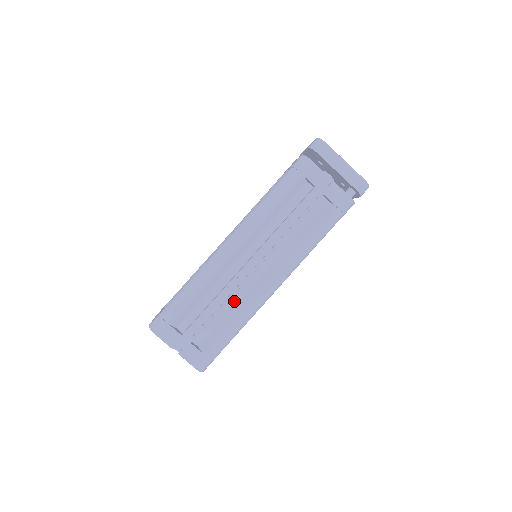
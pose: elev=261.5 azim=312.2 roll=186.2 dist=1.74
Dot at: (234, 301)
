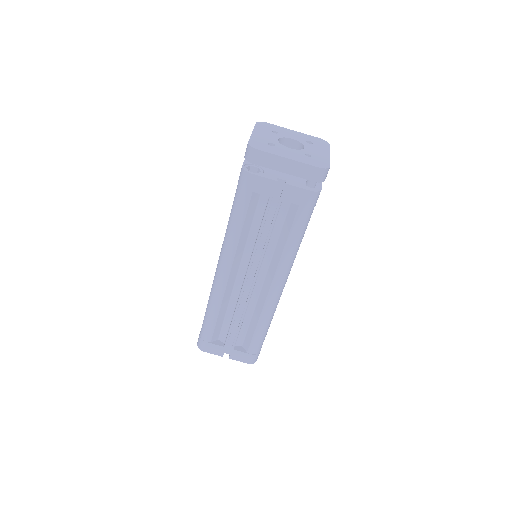
Dot at: (251, 309)
